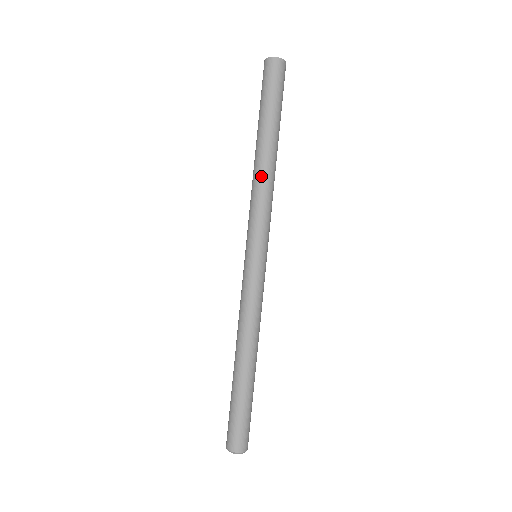
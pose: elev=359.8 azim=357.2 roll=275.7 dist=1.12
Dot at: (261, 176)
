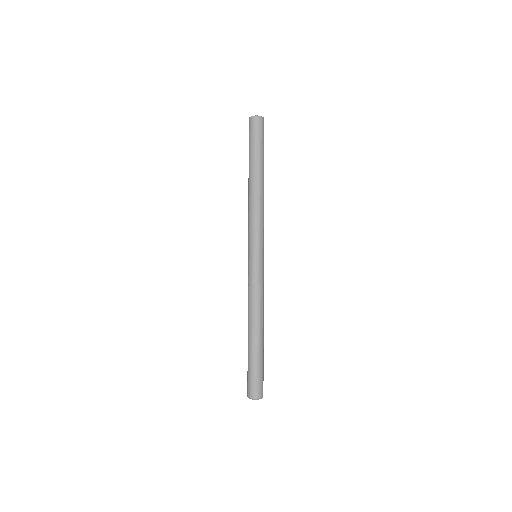
Dot at: (262, 199)
